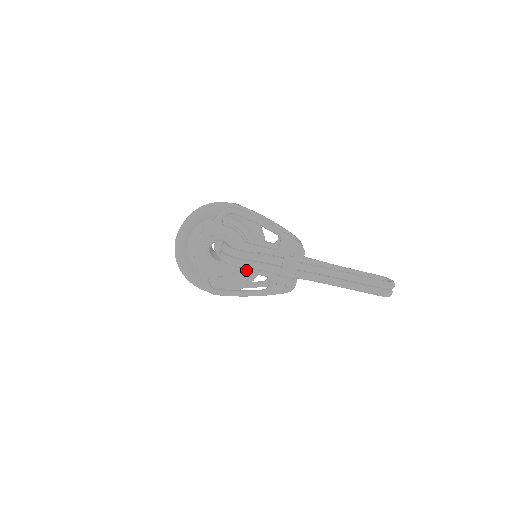
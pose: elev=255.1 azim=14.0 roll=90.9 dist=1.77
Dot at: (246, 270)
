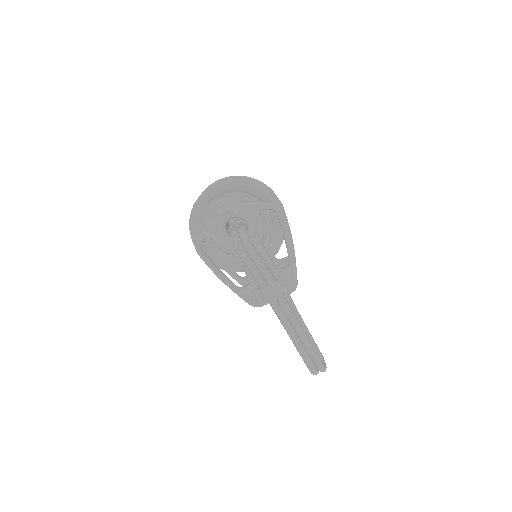
Dot at: (240, 261)
